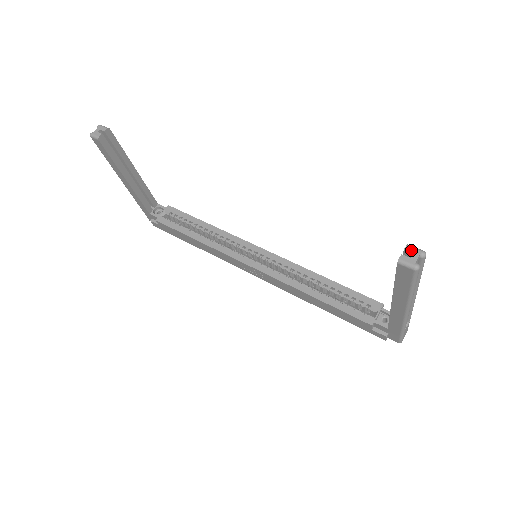
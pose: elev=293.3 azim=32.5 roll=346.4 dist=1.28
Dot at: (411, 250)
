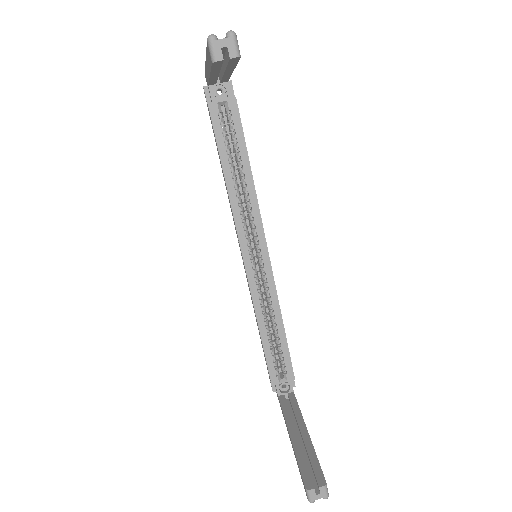
Dot at: (323, 491)
